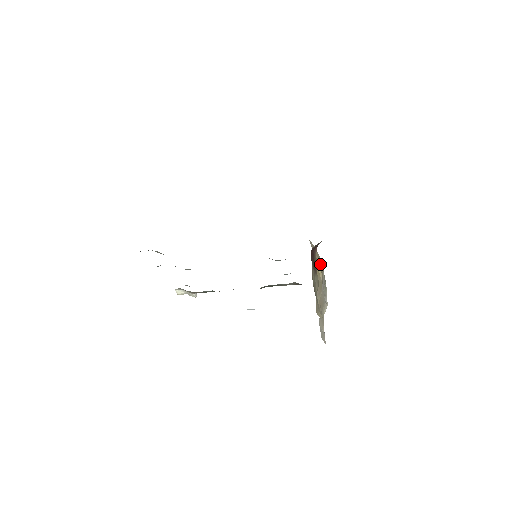
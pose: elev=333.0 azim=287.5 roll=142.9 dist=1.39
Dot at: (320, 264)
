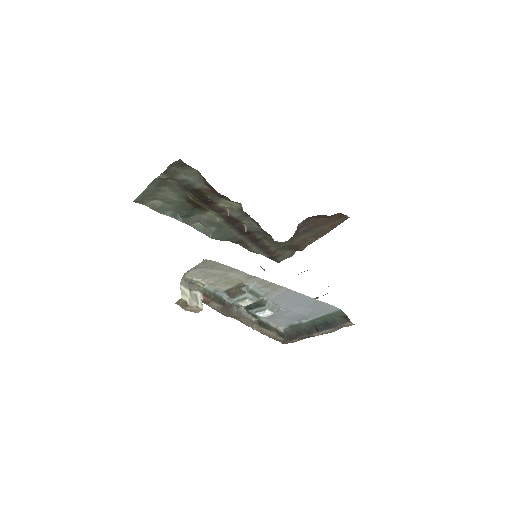
Dot at: occluded
